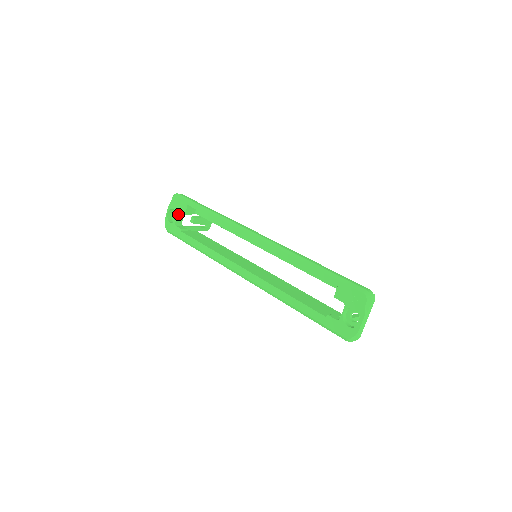
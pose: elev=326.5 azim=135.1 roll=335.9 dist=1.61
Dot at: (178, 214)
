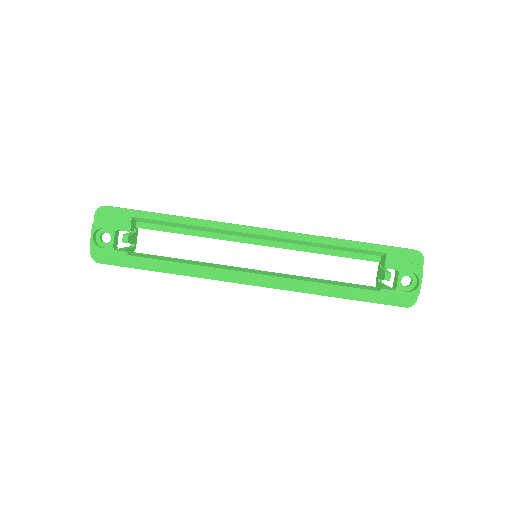
Dot at: (114, 233)
